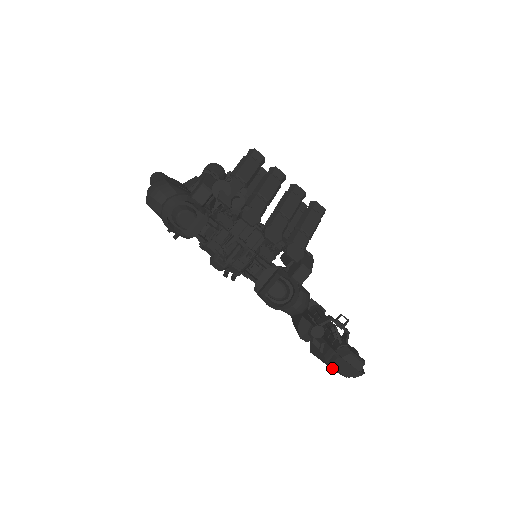
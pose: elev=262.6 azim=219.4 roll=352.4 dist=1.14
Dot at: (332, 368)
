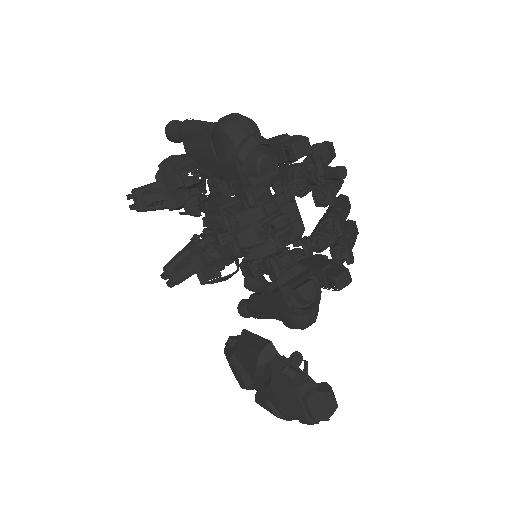
Dot at: (289, 408)
